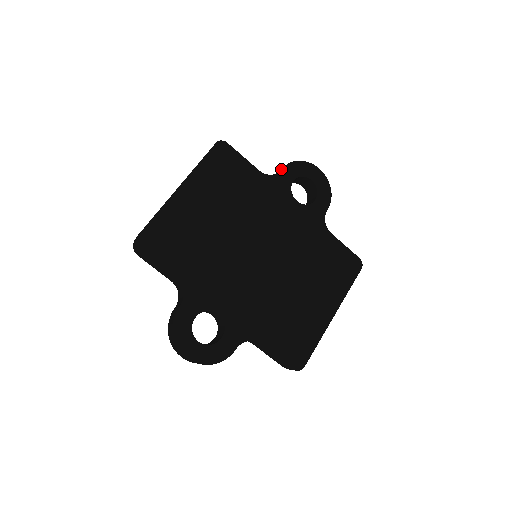
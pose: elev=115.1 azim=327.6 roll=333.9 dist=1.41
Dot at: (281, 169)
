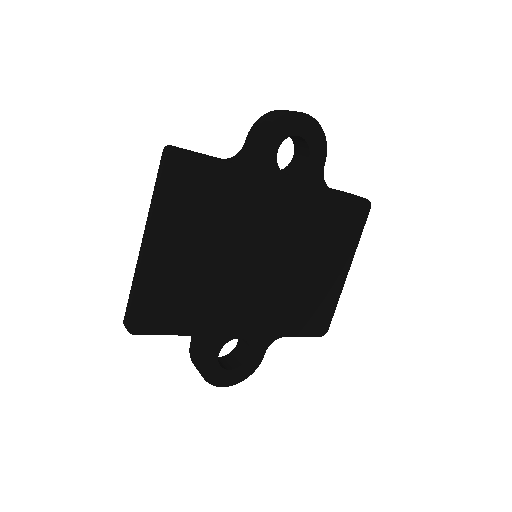
Dot at: (259, 144)
